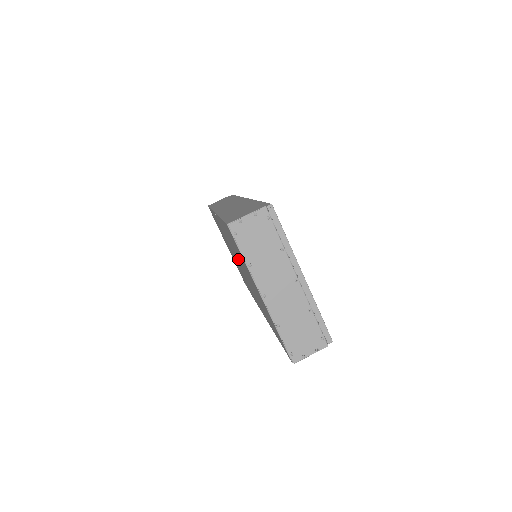
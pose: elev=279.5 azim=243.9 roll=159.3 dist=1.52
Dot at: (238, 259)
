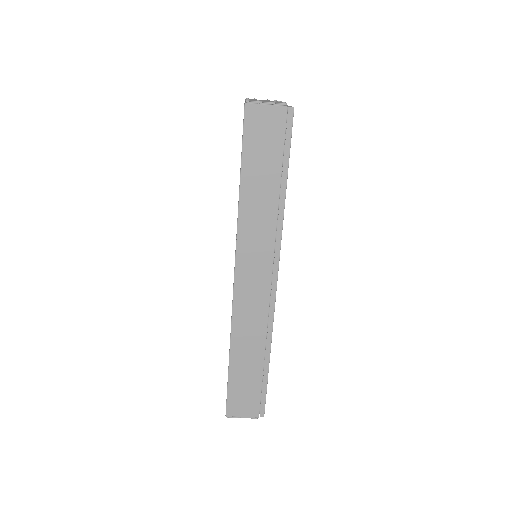
Dot at: occluded
